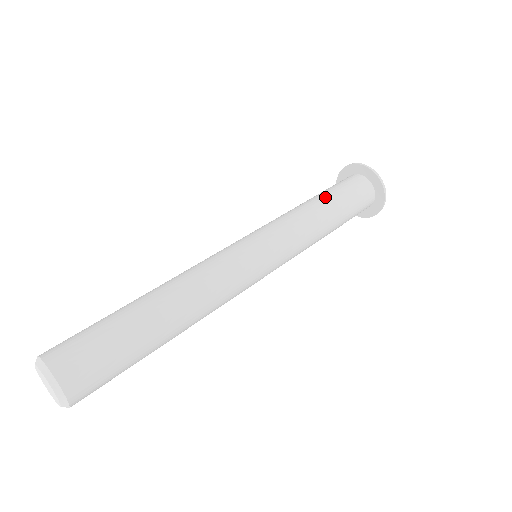
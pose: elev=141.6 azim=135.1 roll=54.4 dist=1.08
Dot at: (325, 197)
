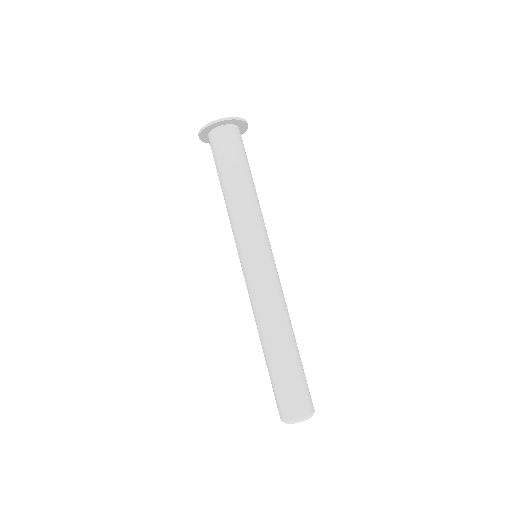
Dot at: (227, 178)
